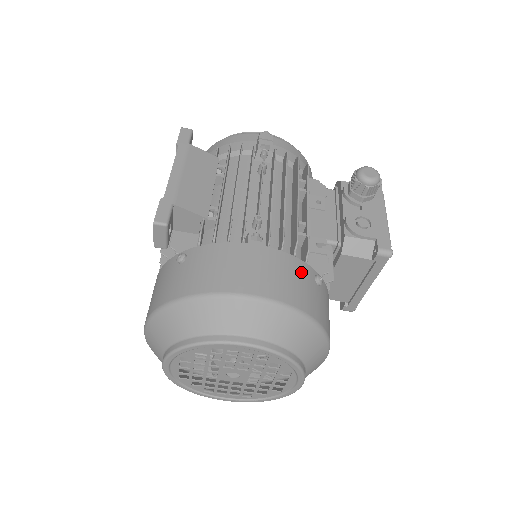
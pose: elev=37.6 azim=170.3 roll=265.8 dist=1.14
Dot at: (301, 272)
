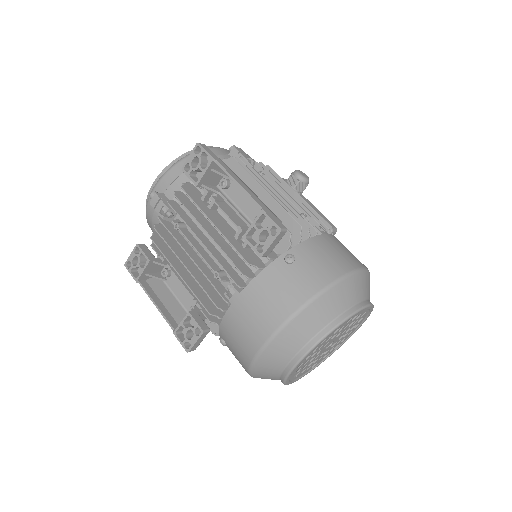
Dot at: occluded
